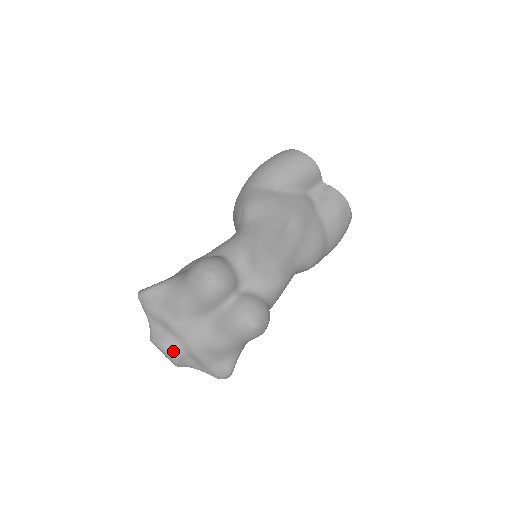
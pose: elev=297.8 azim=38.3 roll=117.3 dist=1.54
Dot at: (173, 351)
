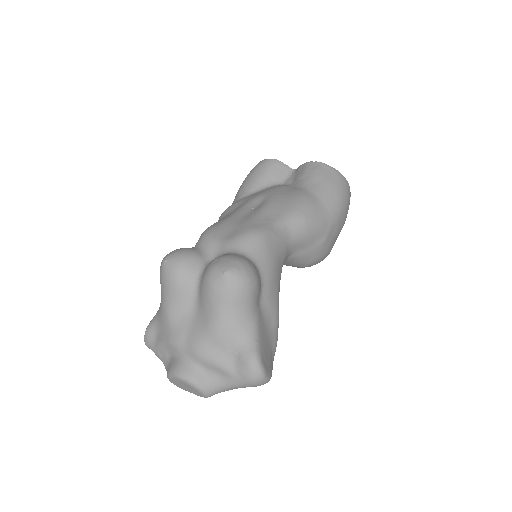
Dot at: (182, 369)
